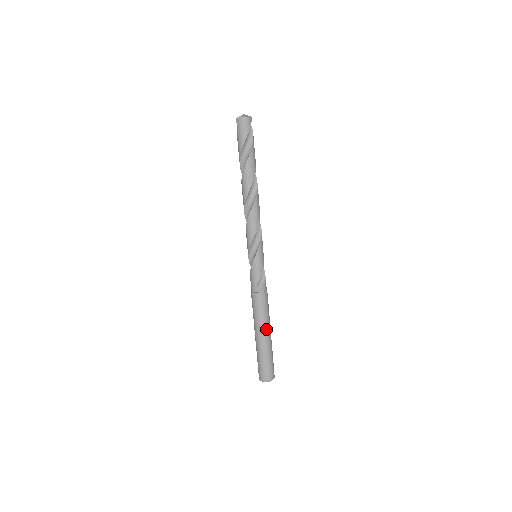
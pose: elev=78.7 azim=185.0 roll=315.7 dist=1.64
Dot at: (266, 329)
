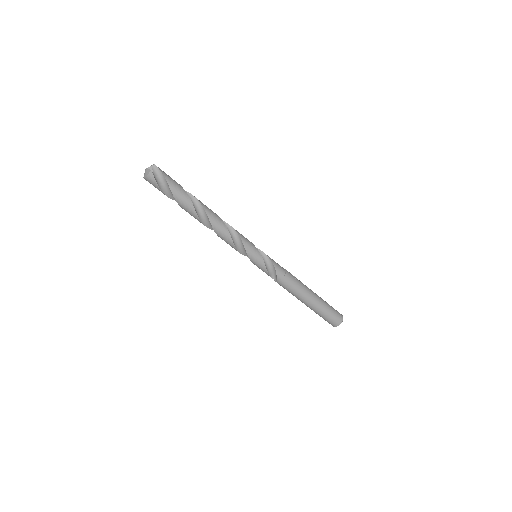
Dot at: (304, 300)
